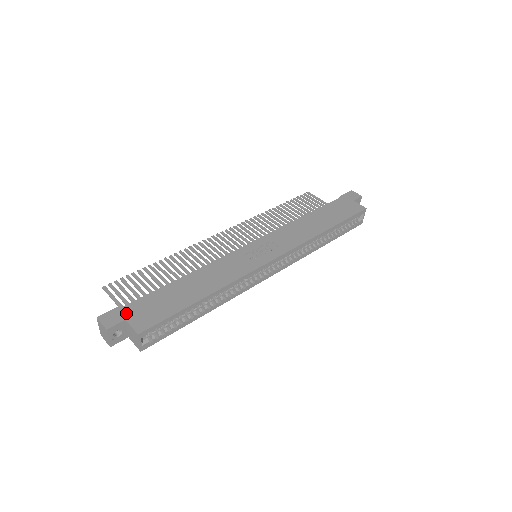
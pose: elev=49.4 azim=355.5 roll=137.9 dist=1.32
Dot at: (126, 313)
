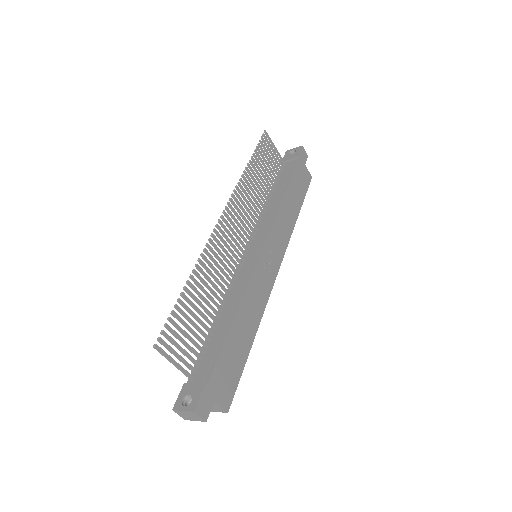
Dot at: (212, 393)
